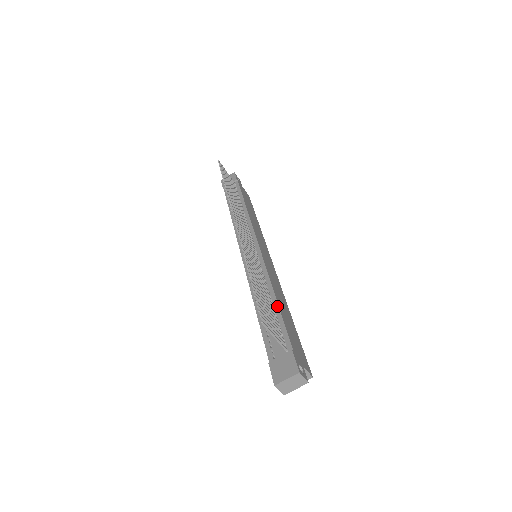
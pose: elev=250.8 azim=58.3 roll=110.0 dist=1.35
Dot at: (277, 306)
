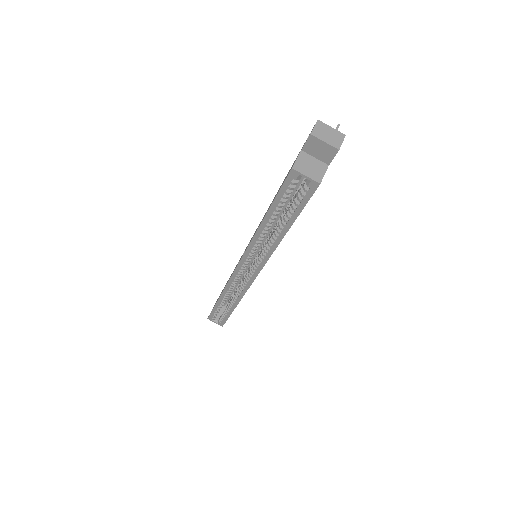
Dot at: occluded
